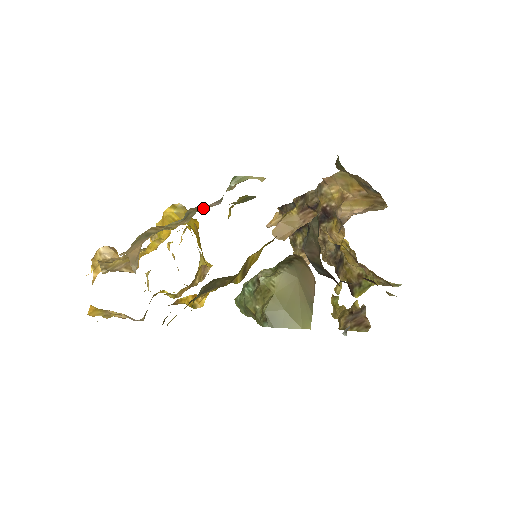
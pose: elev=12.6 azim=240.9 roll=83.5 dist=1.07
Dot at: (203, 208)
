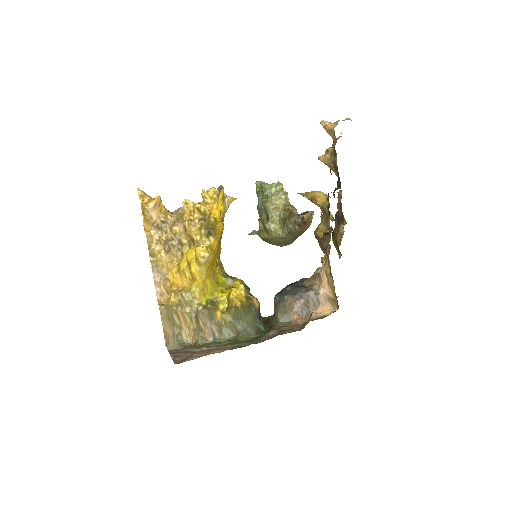
Dot at: (205, 330)
